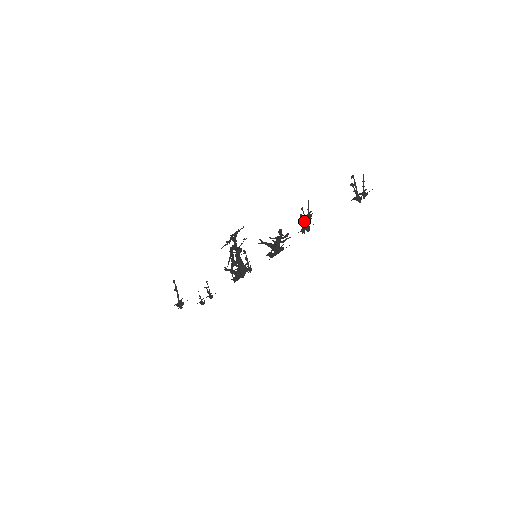
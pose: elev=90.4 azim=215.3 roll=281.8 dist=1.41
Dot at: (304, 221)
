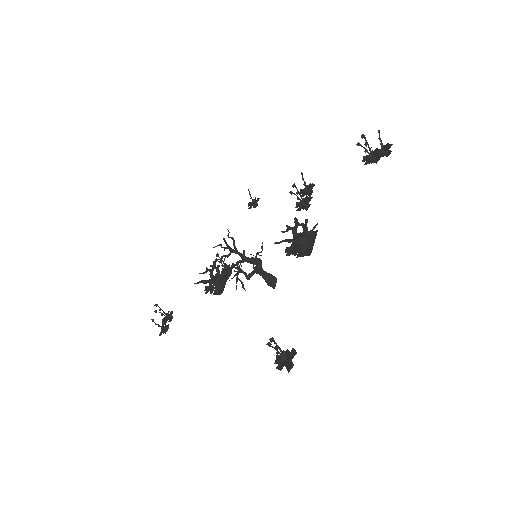
Dot at: (298, 198)
